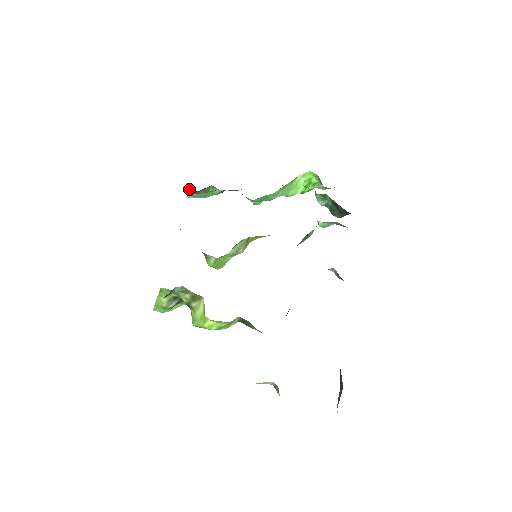
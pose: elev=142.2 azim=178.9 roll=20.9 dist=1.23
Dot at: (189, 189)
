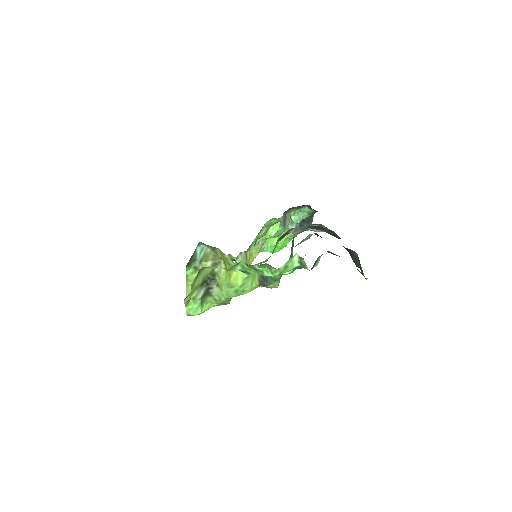
Dot at: occluded
